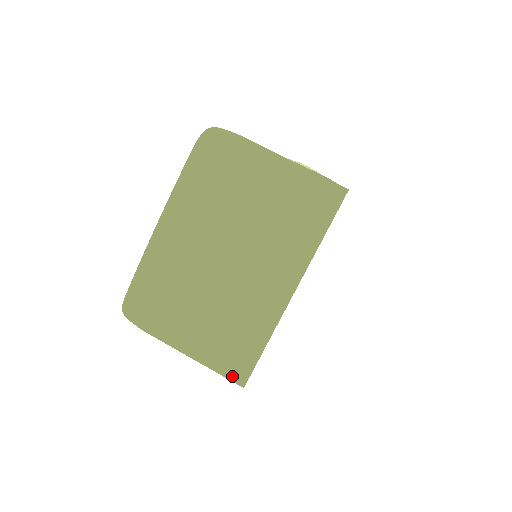
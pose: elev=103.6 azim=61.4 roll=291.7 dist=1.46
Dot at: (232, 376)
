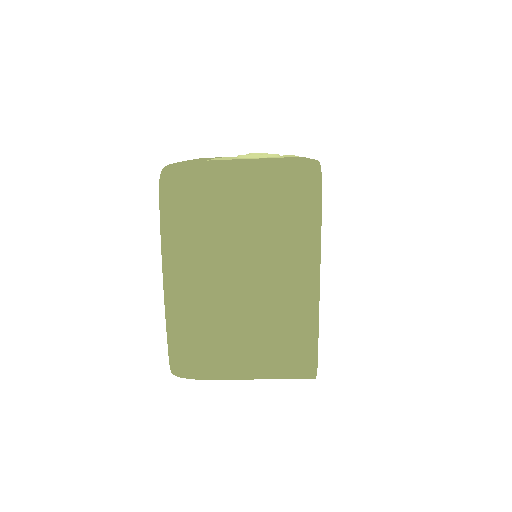
Dot at: (301, 376)
